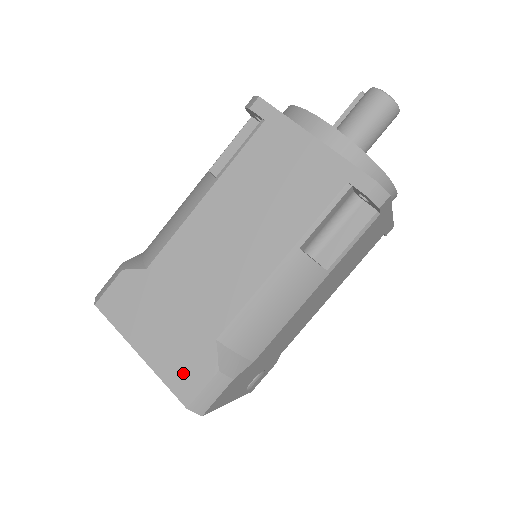
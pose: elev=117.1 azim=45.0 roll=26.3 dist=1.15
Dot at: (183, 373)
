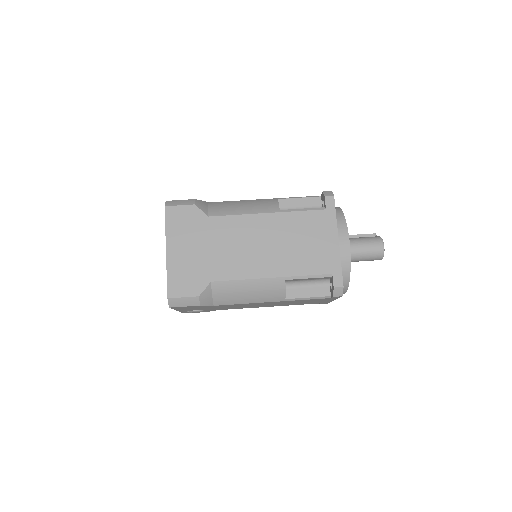
Dot at: (181, 281)
